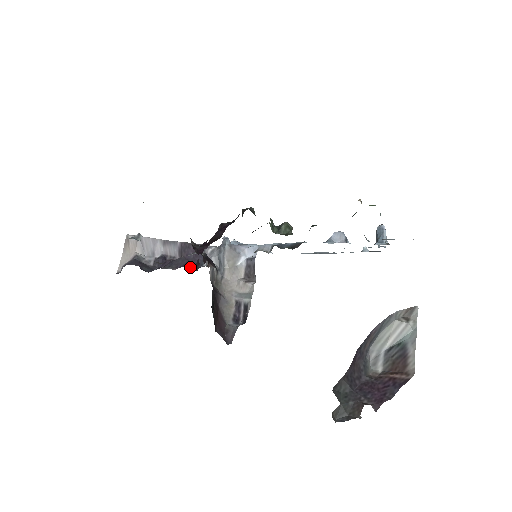
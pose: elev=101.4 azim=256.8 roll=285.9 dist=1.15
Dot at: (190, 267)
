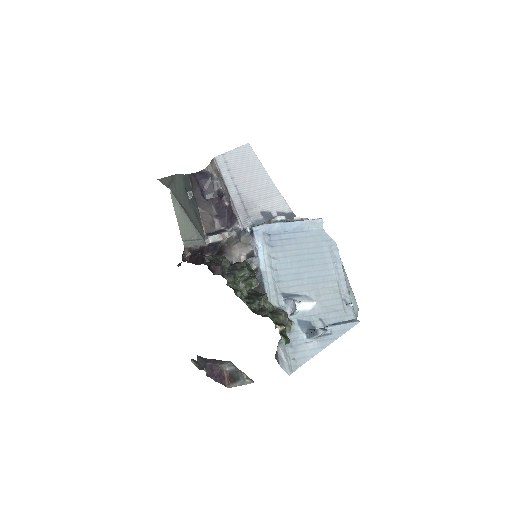
Dot at: (222, 223)
